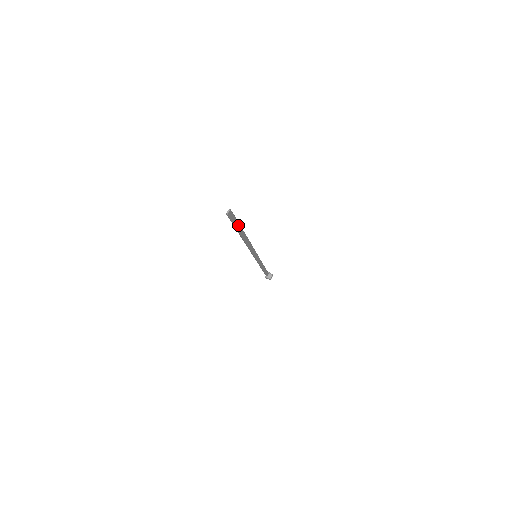
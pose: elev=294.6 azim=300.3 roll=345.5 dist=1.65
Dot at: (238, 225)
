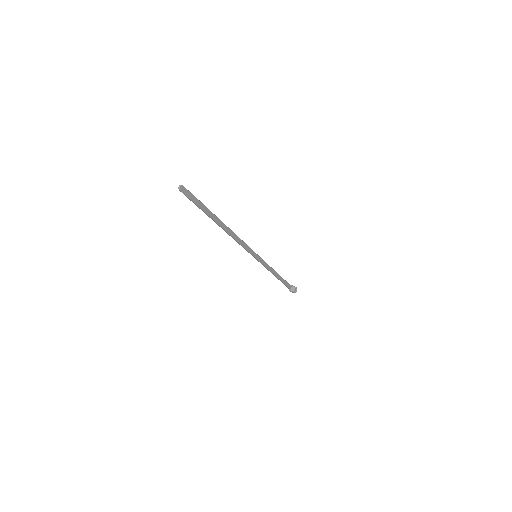
Dot at: (203, 207)
